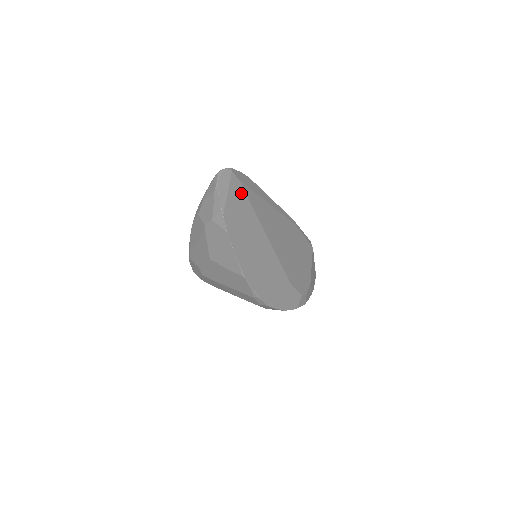
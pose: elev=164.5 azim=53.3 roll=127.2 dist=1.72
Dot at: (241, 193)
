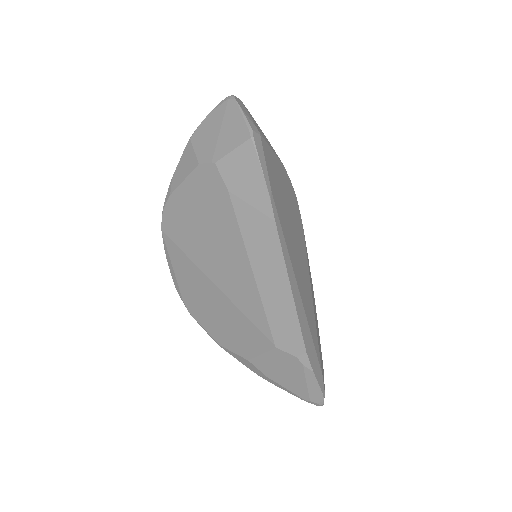
Dot at: occluded
